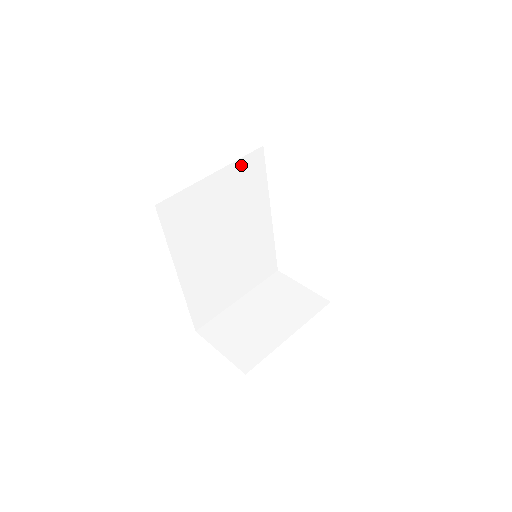
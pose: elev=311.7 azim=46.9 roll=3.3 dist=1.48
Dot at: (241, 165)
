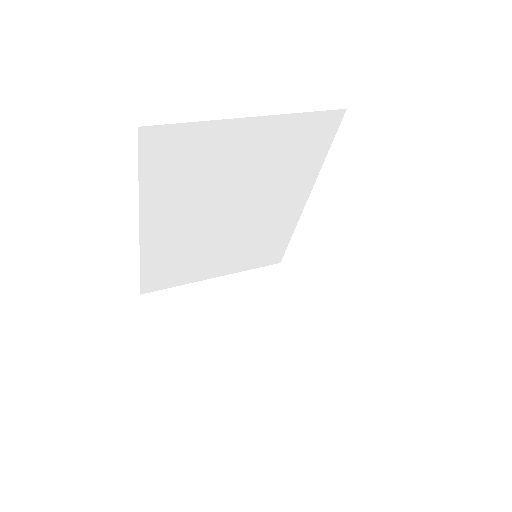
Dot at: (300, 122)
